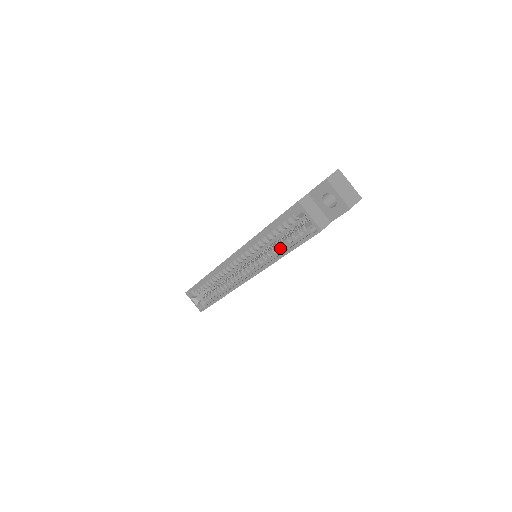
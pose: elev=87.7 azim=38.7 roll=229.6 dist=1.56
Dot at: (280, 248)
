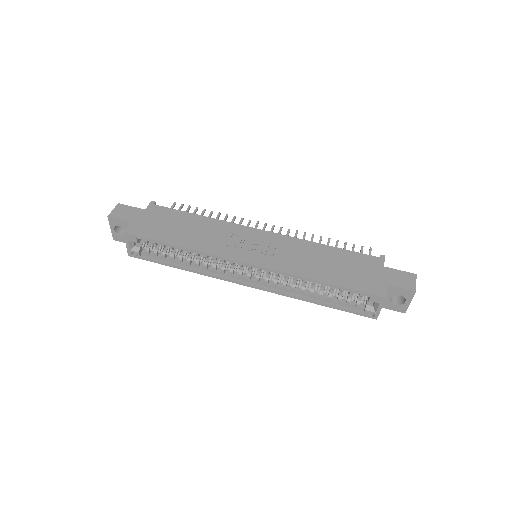
Dot at: (314, 292)
